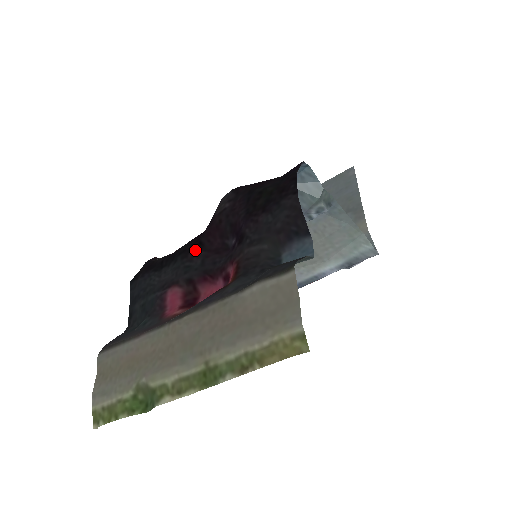
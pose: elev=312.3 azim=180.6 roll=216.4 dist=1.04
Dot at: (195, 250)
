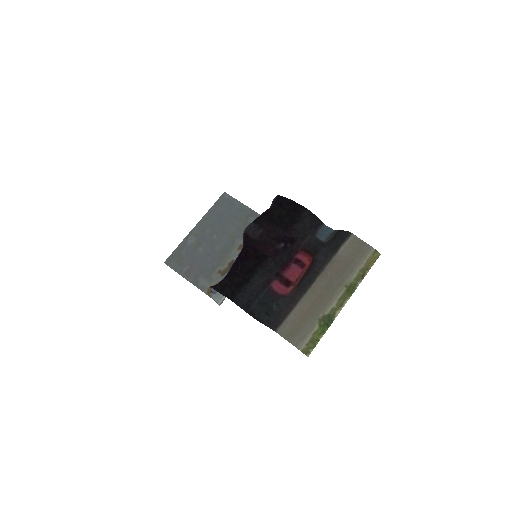
Dot at: (265, 260)
